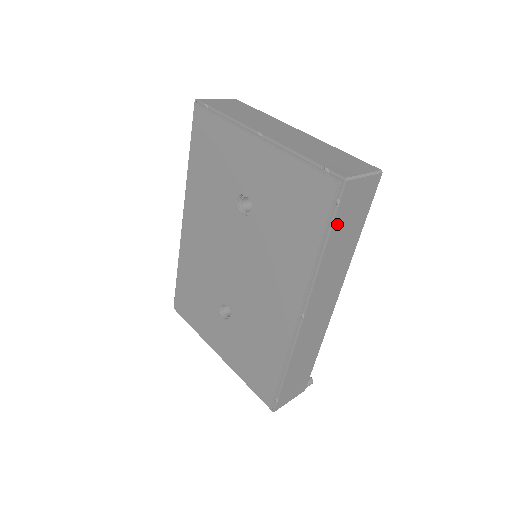
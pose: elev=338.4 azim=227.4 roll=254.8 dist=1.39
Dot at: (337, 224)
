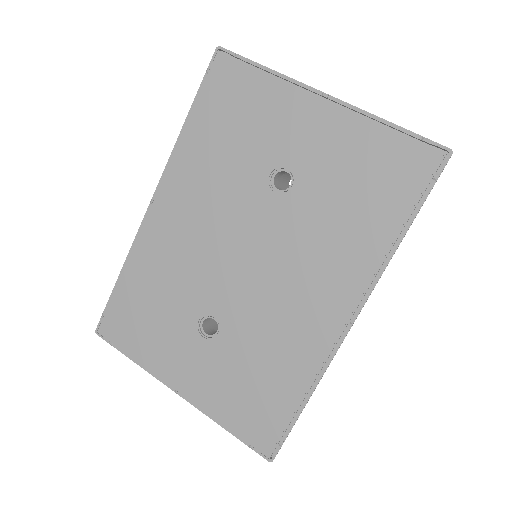
Dot at: occluded
